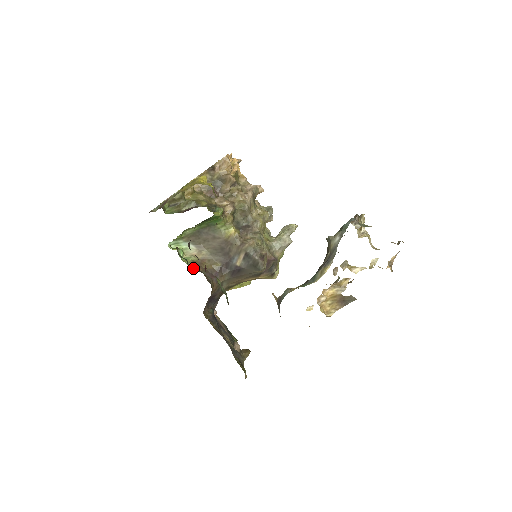
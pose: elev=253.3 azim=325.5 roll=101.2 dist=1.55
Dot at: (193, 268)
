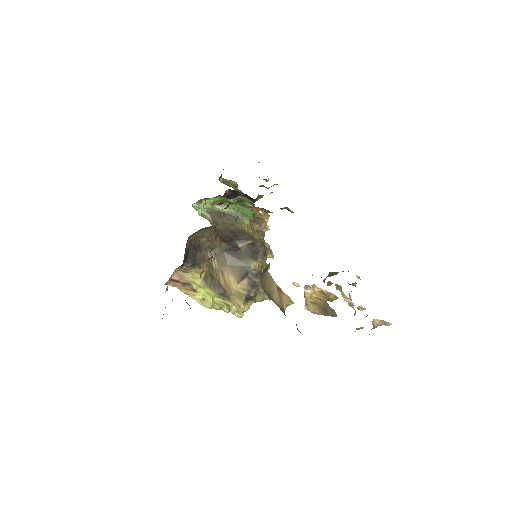
Dot at: occluded
